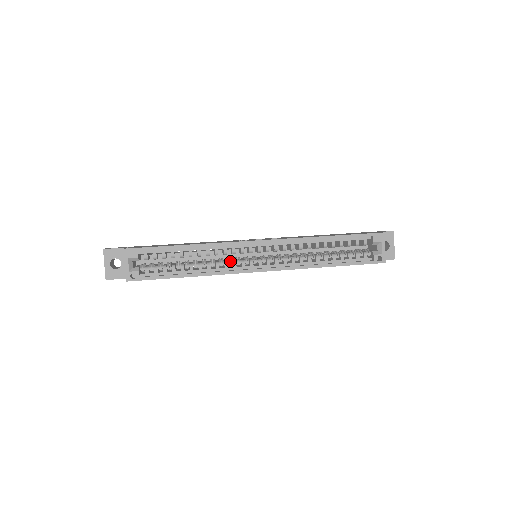
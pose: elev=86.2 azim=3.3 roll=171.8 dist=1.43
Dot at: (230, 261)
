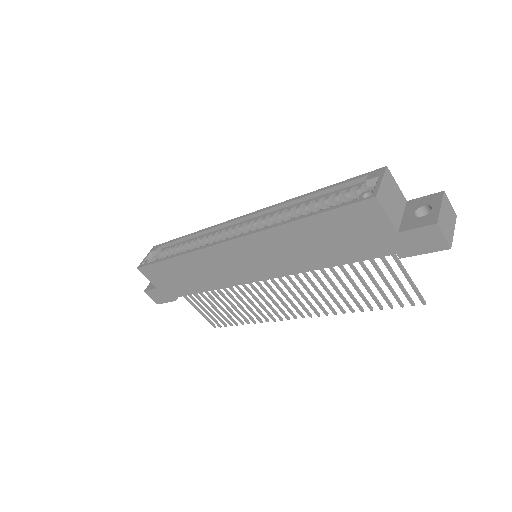
Dot at: occluded
